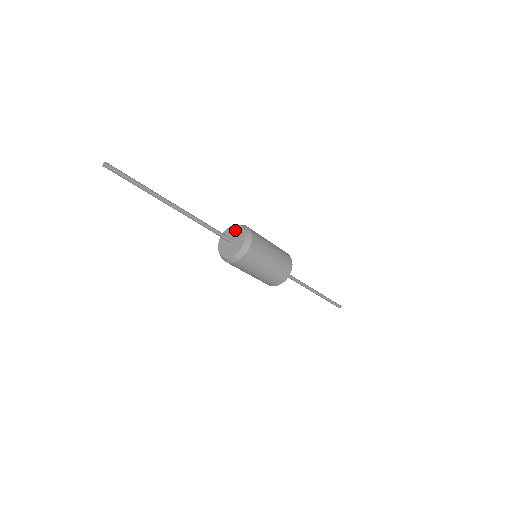
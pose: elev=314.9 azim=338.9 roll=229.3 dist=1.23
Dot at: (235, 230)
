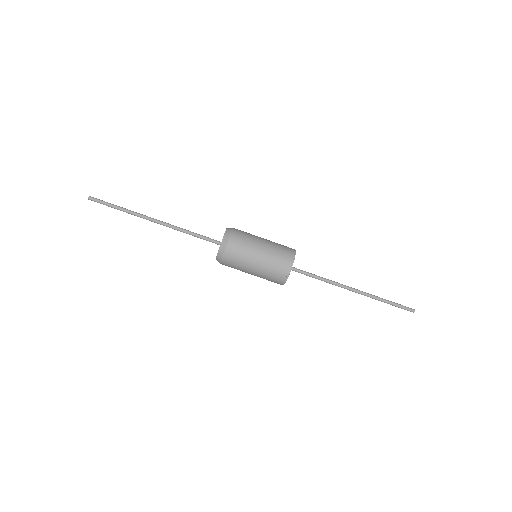
Dot at: occluded
